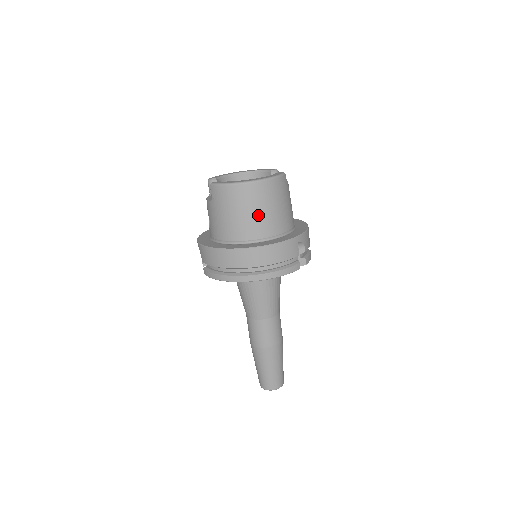
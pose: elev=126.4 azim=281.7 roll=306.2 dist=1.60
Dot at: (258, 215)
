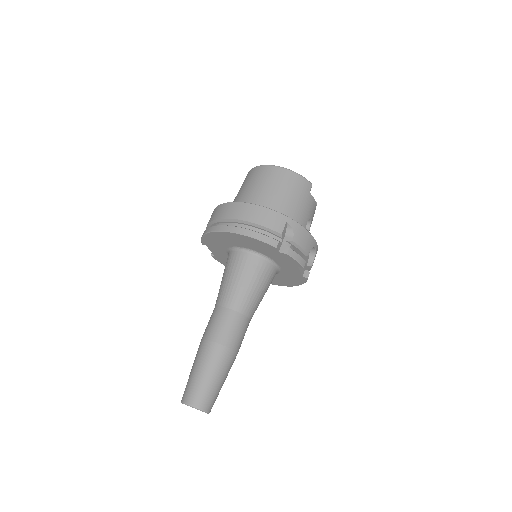
Dot at: (264, 190)
